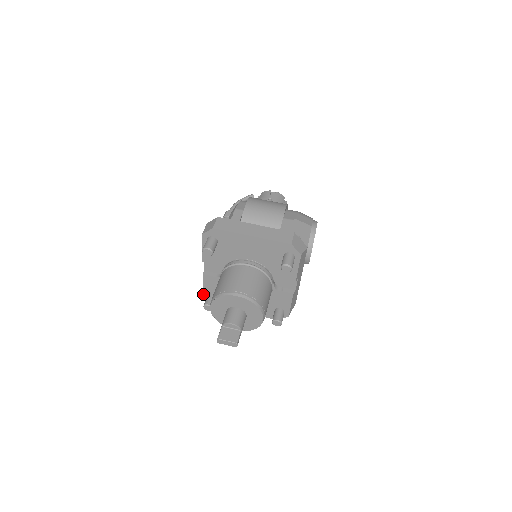
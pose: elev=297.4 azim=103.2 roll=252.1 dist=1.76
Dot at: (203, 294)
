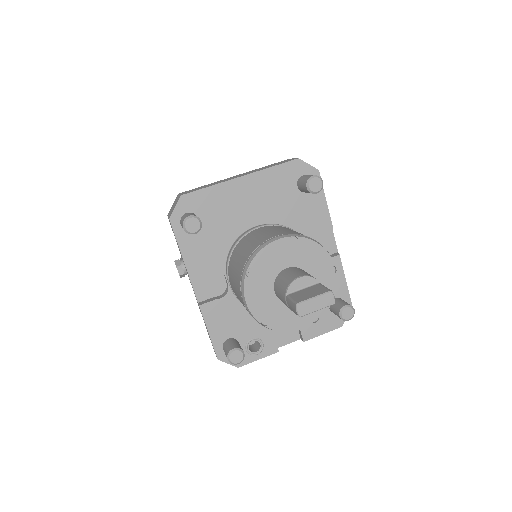
Dot at: (215, 352)
